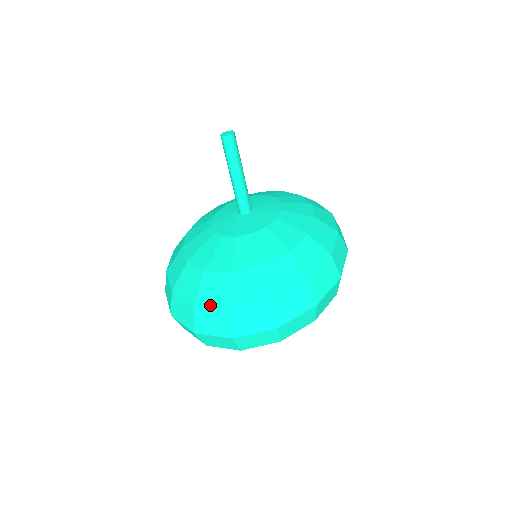
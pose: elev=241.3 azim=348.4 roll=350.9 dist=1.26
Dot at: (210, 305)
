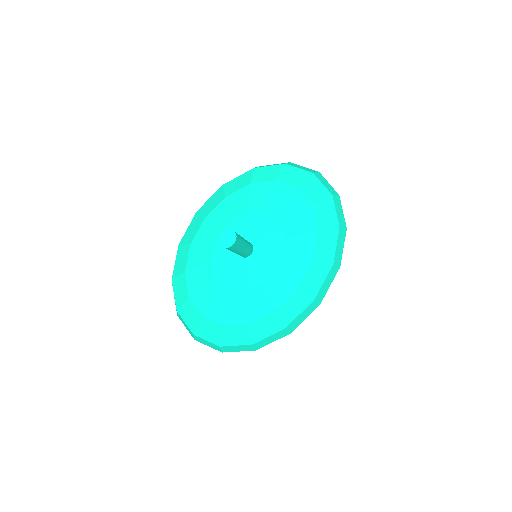
Dot at: (185, 321)
